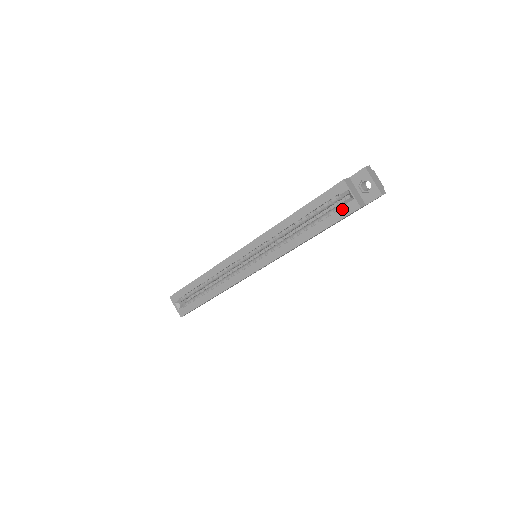
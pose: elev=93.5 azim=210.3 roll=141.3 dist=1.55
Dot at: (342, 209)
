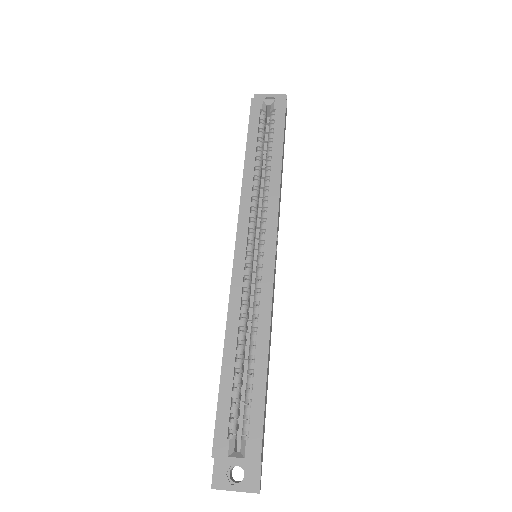
Dot at: (276, 114)
